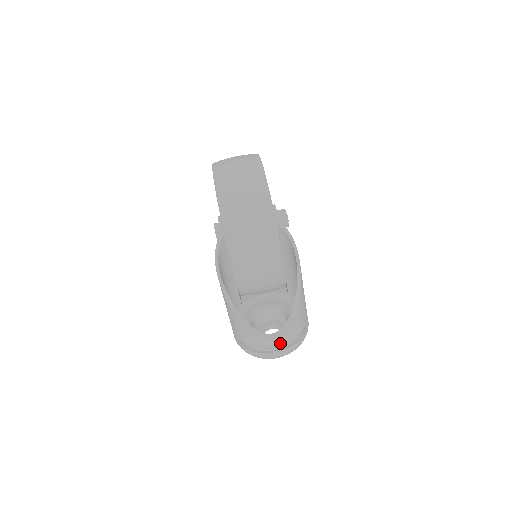
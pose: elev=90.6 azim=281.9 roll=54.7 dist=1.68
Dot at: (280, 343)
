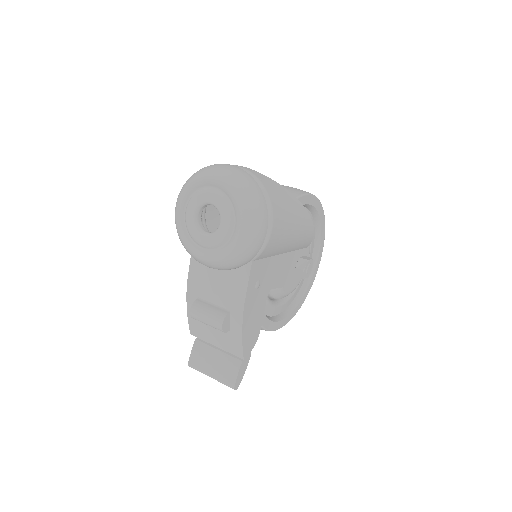
Dot at: (244, 168)
